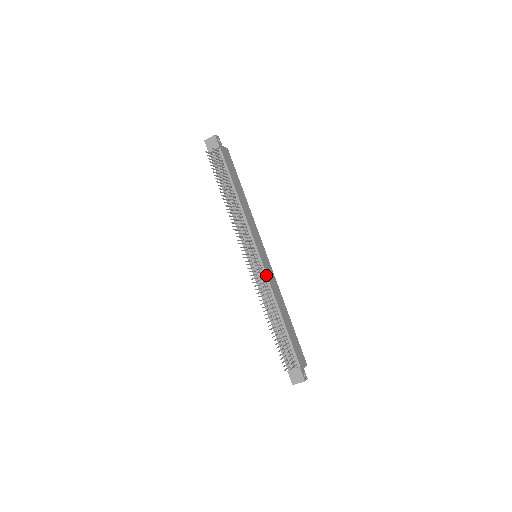
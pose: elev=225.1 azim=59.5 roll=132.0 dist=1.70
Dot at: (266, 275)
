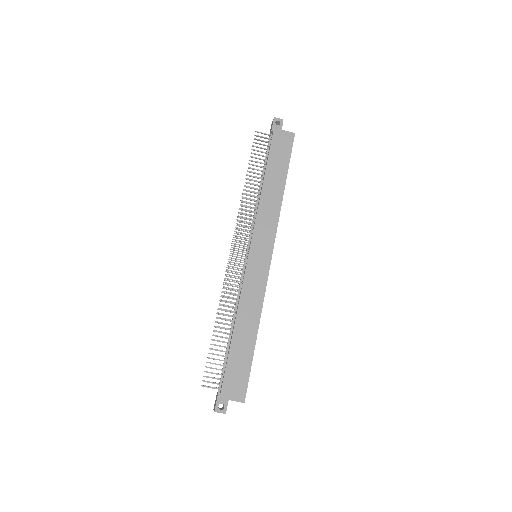
Dot at: (243, 278)
